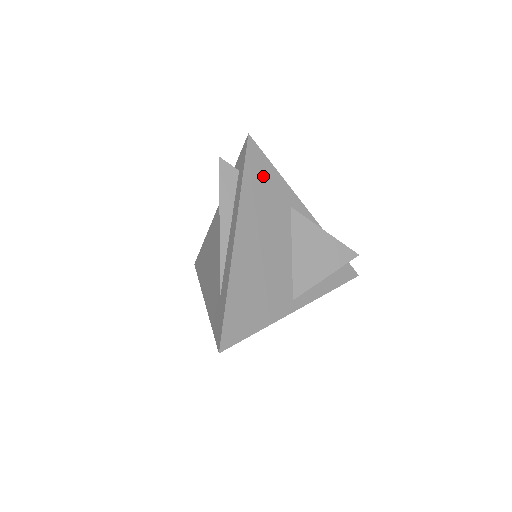
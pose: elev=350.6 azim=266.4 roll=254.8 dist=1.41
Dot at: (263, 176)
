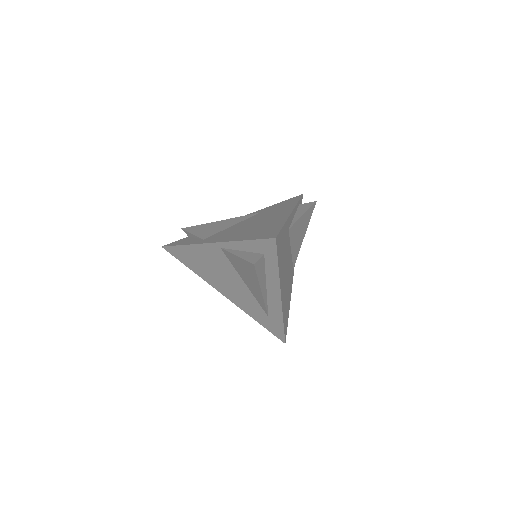
Dot at: (282, 244)
